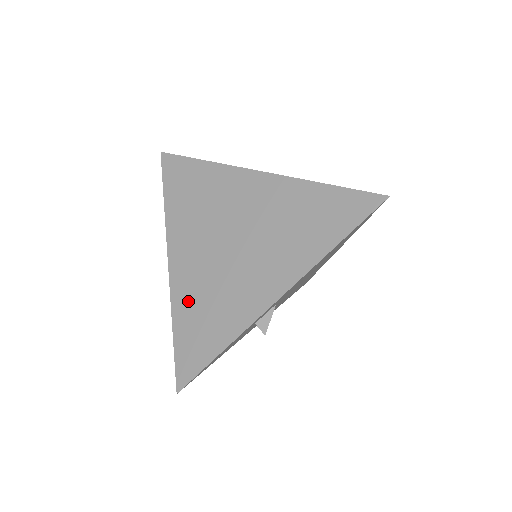
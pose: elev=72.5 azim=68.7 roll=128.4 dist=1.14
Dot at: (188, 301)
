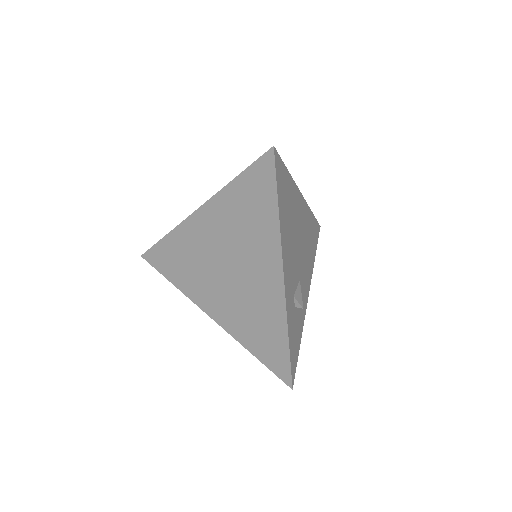
Dot at: (182, 243)
